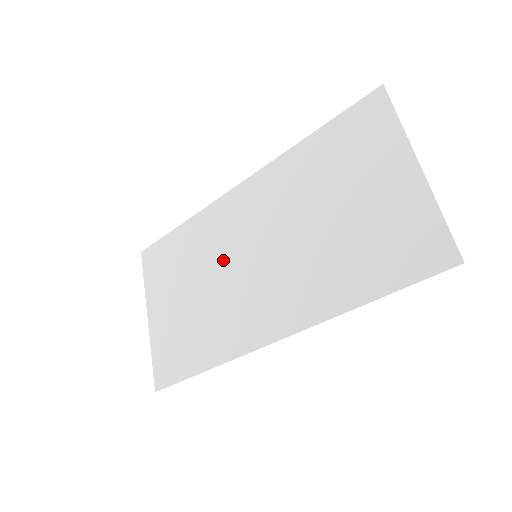
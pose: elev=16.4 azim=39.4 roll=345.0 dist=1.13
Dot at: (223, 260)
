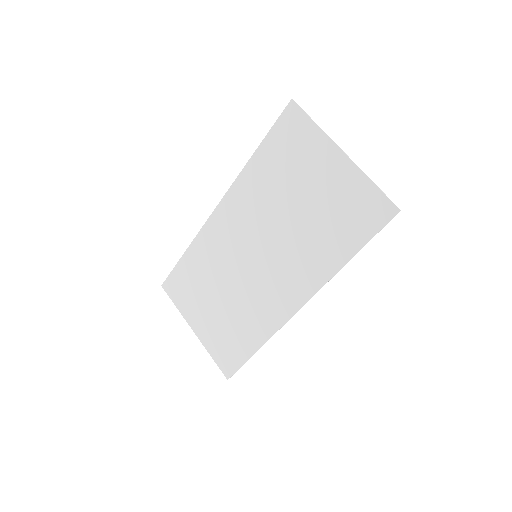
Dot at: (232, 268)
